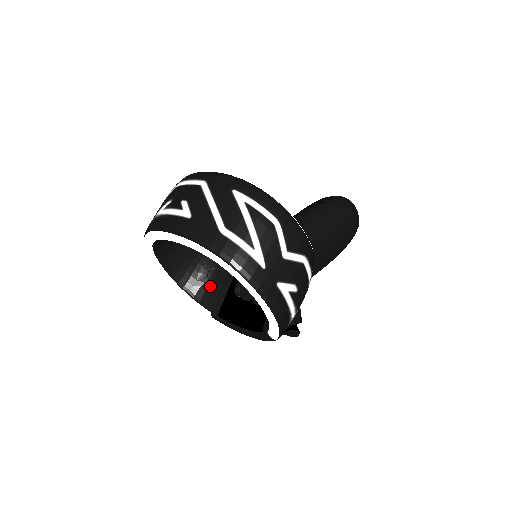
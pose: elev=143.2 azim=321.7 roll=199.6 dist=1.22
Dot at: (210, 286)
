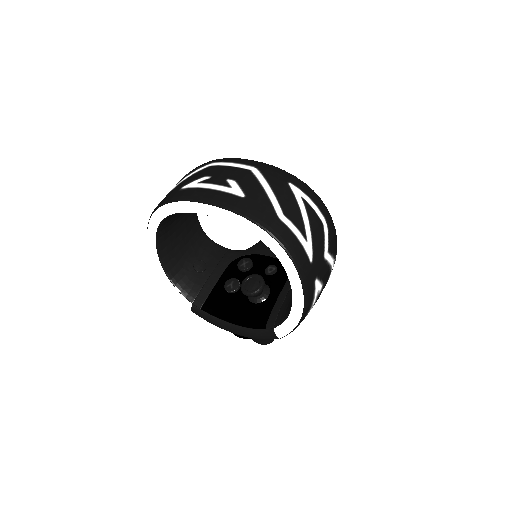
Dot at: (195, 277)
